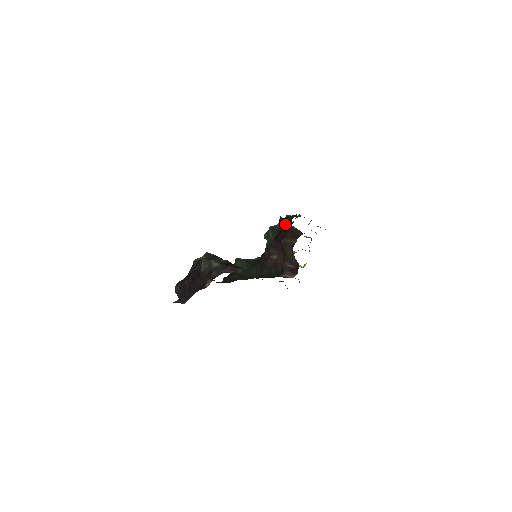
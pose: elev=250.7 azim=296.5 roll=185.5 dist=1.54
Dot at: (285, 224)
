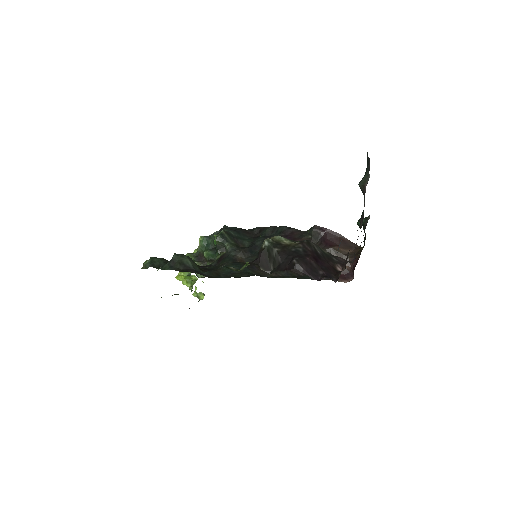
Dot at: (332, 234)
